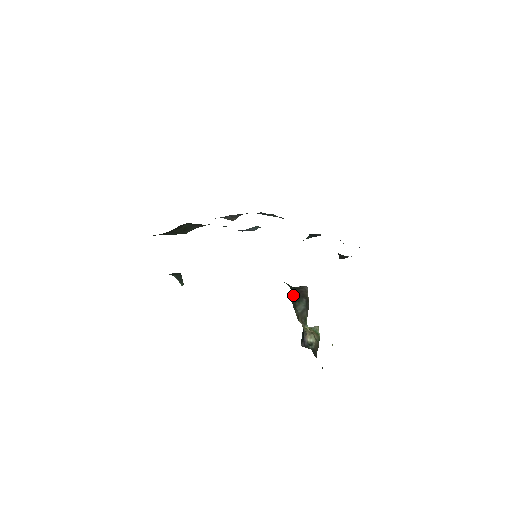
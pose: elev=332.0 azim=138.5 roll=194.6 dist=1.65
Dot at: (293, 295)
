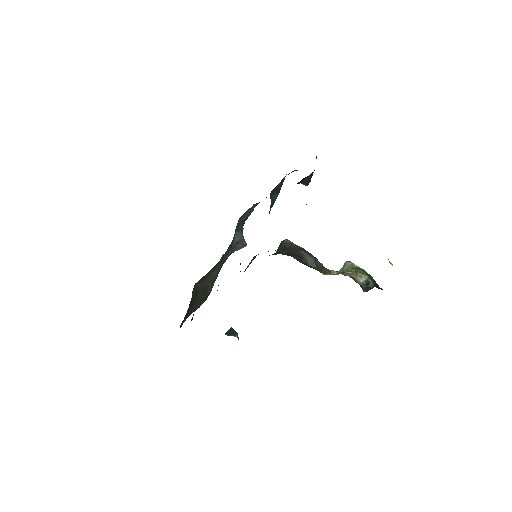
Dot at: (294, 258)
